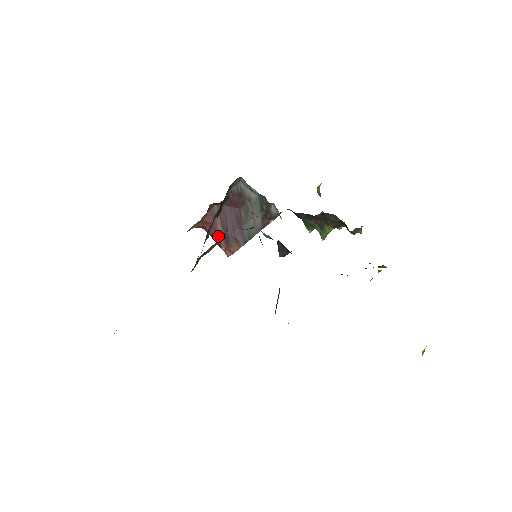
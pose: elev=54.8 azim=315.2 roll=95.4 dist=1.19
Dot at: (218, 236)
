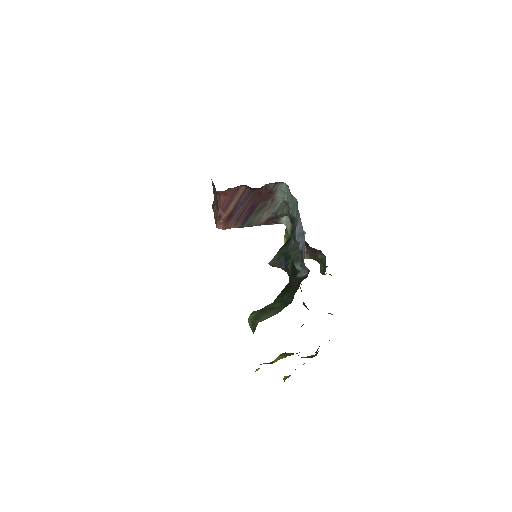
Dot at: (226, 210)
